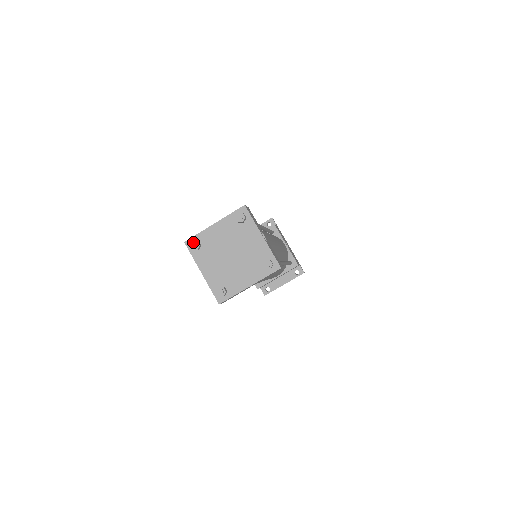
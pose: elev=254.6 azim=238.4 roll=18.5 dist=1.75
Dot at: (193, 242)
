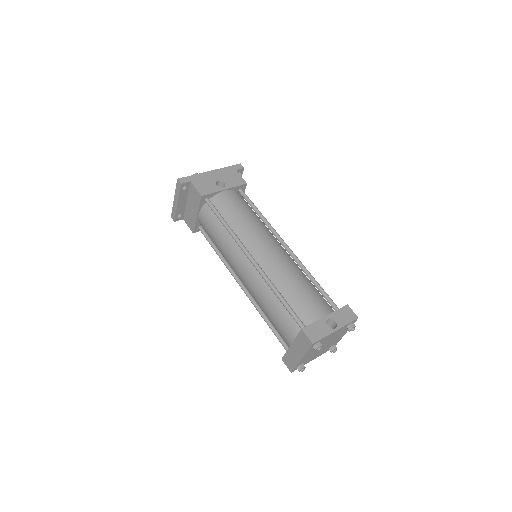
Dot at: occluded
